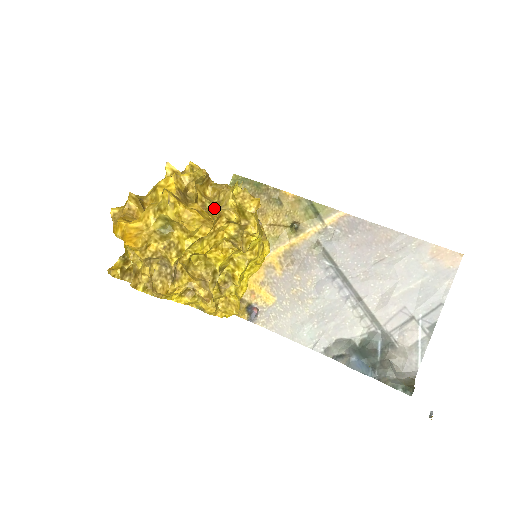
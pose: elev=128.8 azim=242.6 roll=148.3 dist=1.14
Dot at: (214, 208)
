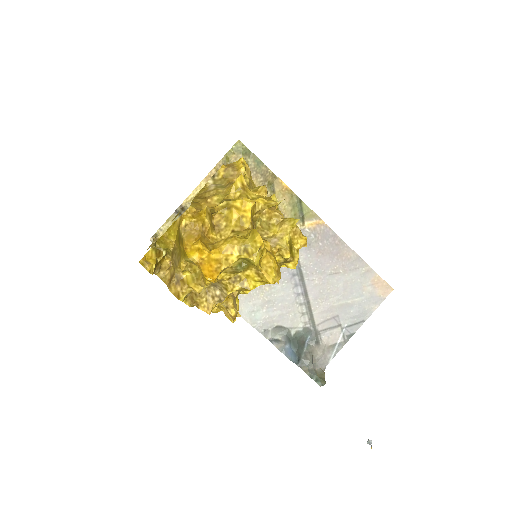
Dot at: (264, 231)
